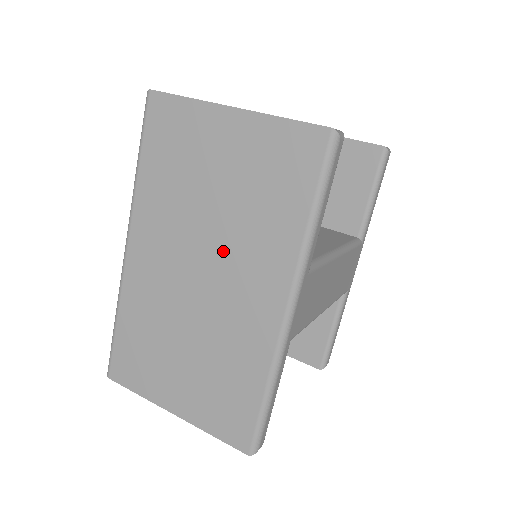
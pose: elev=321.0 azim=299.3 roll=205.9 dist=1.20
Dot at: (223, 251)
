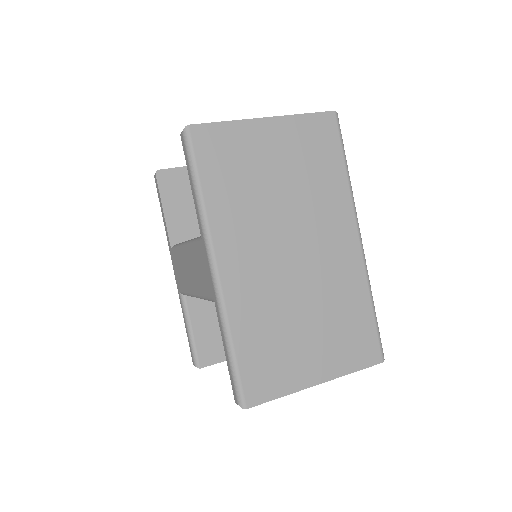
Dot at: (302, 223)
